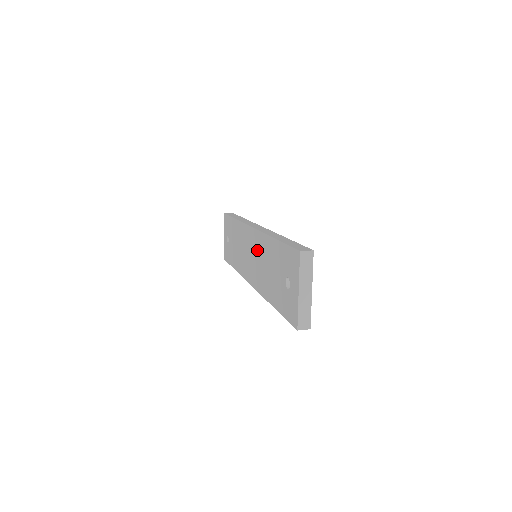
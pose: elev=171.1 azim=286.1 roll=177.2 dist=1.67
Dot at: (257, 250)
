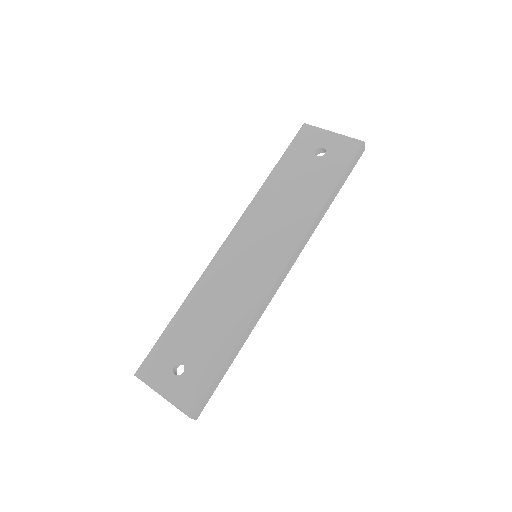
Dot at: (258, 226)
